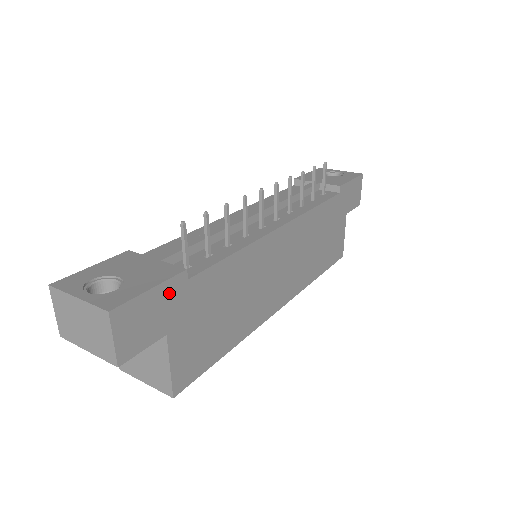
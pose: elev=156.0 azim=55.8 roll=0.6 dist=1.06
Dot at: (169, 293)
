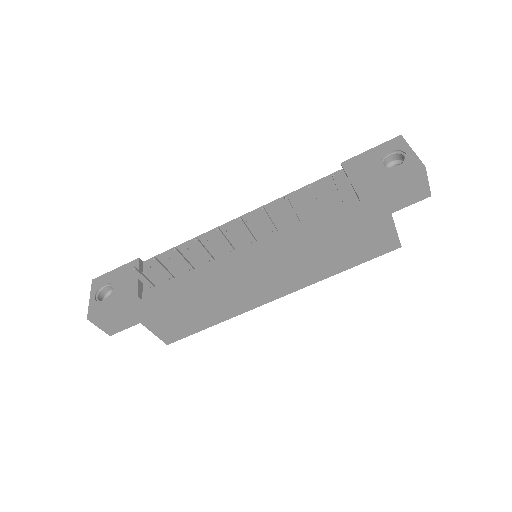
Dot at: (129, 307)
